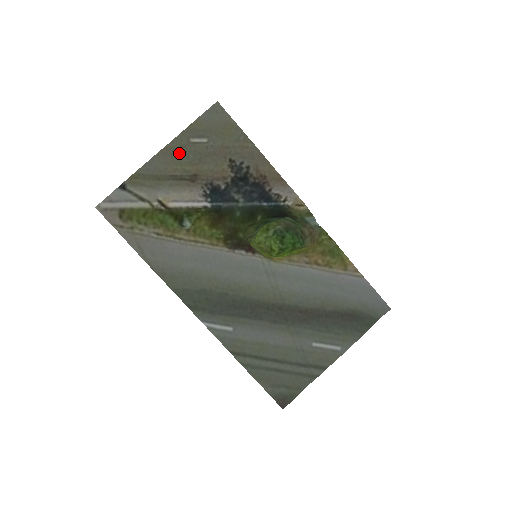
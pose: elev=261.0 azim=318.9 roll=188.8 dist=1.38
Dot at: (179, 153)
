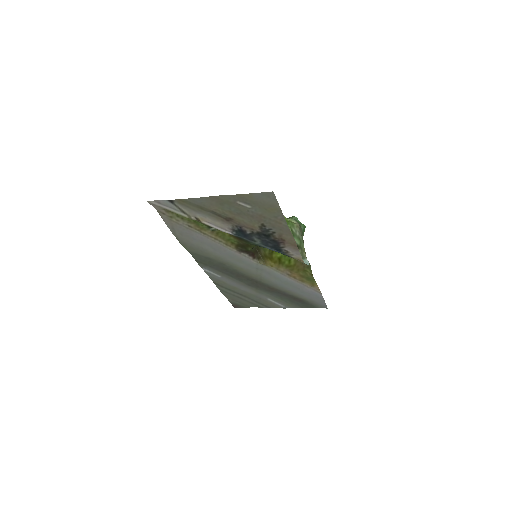
Dot at: (224, 204)
